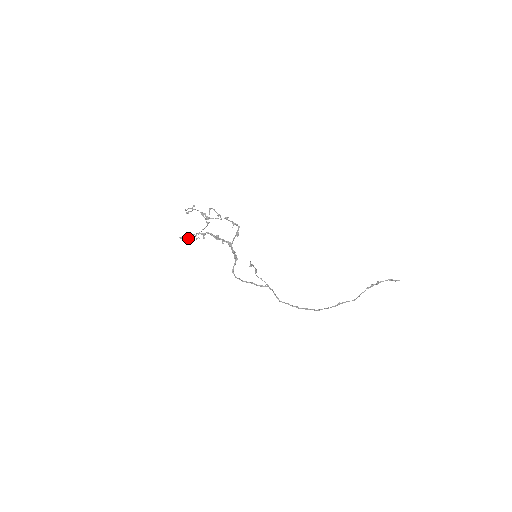
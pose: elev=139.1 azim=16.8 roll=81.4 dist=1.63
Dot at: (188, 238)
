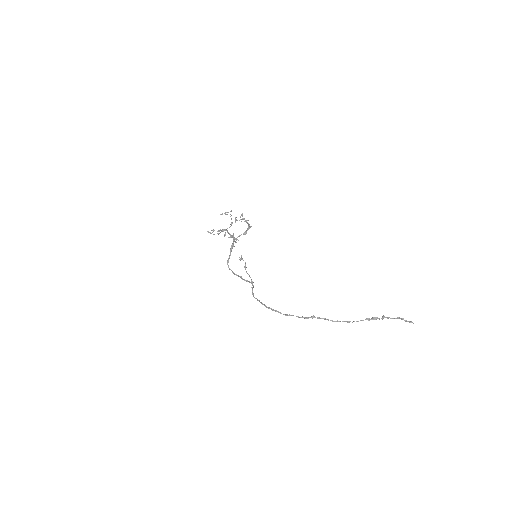
Dot at: occluded
